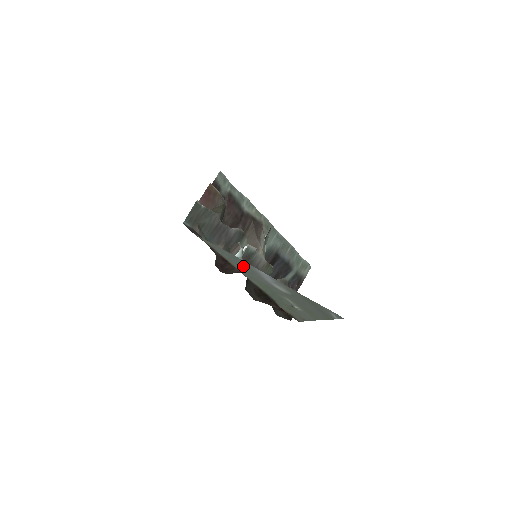
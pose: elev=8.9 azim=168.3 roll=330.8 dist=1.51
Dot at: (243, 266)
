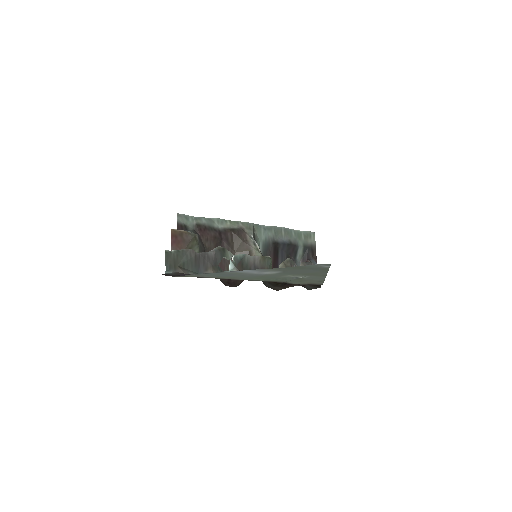
Dot at: (230, 275)
